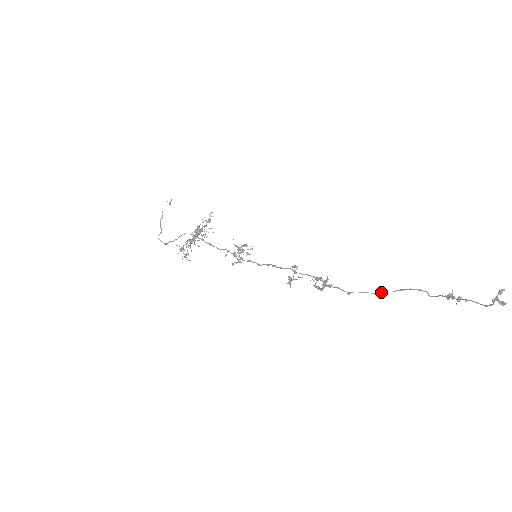
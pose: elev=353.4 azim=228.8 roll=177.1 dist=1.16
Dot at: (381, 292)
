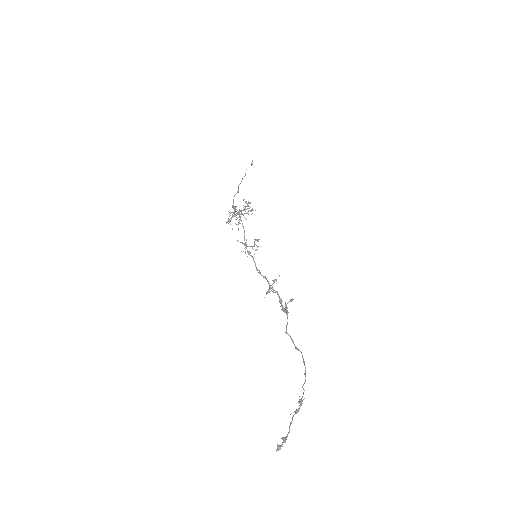
Dot at: (299, 350)
